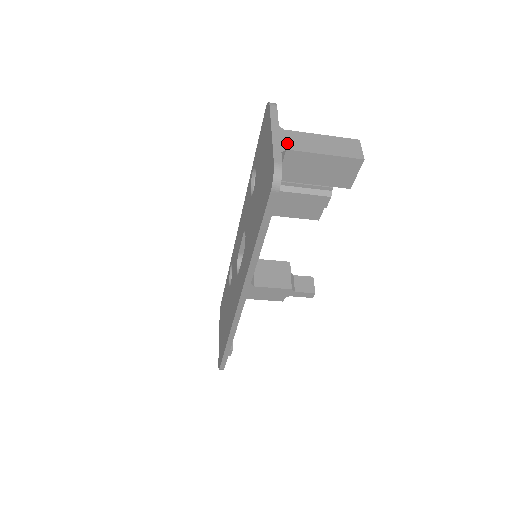
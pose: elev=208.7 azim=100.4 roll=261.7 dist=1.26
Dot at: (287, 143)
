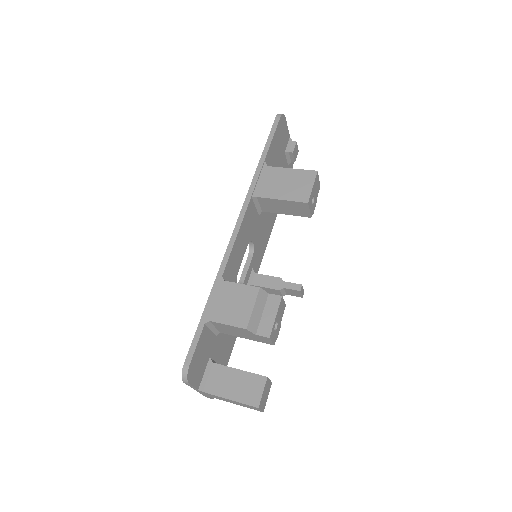
Dot at: (209, 396)
